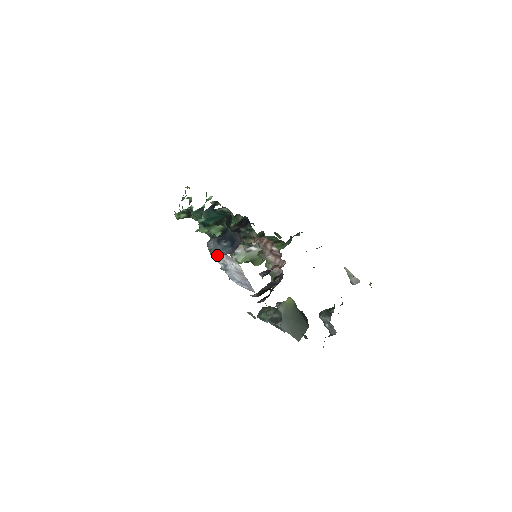
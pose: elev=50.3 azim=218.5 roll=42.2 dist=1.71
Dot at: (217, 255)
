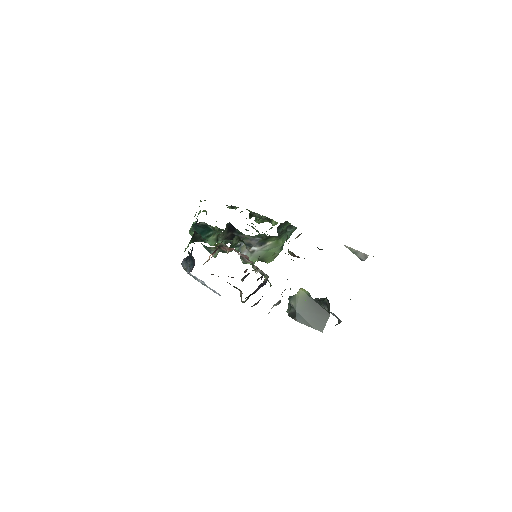
Dot at: (190, 274)
